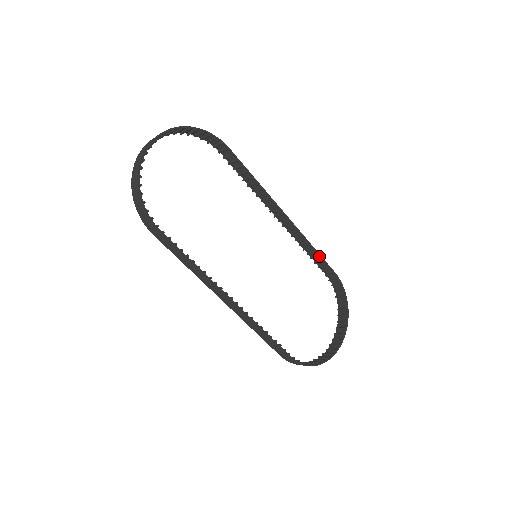
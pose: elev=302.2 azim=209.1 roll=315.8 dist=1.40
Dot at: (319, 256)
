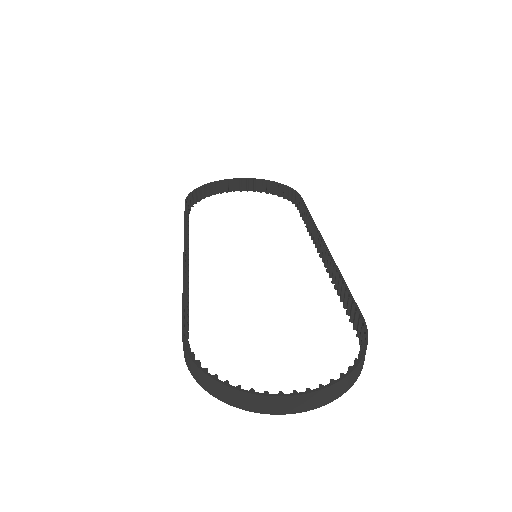
Dot at: (346, 290)
